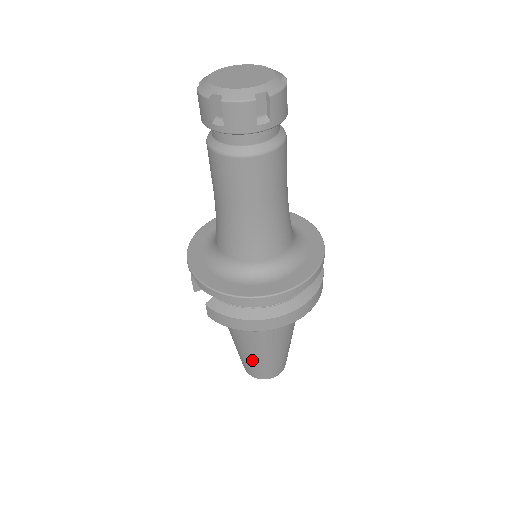
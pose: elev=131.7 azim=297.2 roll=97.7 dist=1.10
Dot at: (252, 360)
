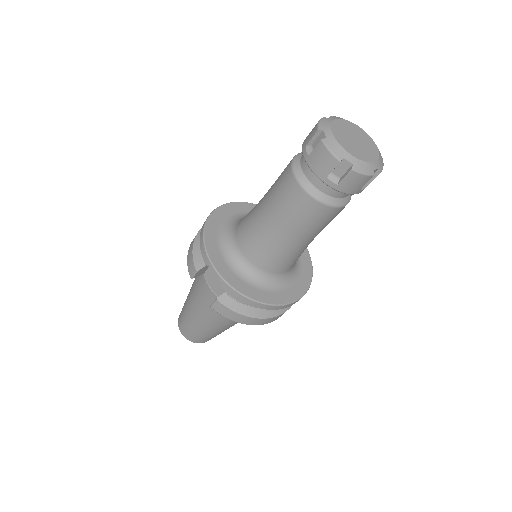
Dot at: (205, 332)
